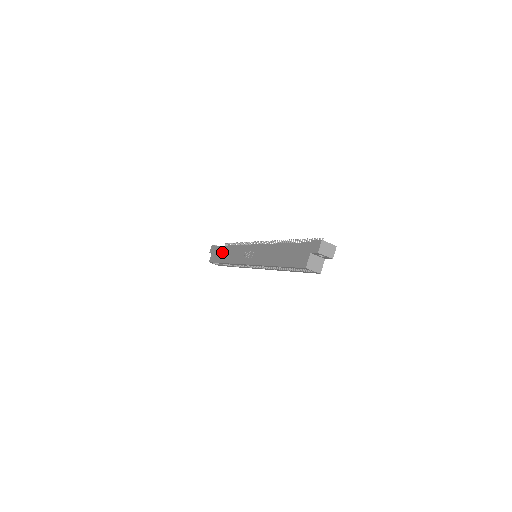
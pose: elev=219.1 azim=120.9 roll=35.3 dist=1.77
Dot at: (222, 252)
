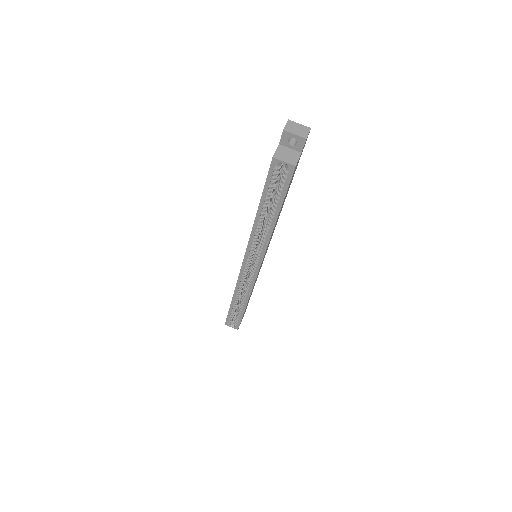
Dot at: occluded
